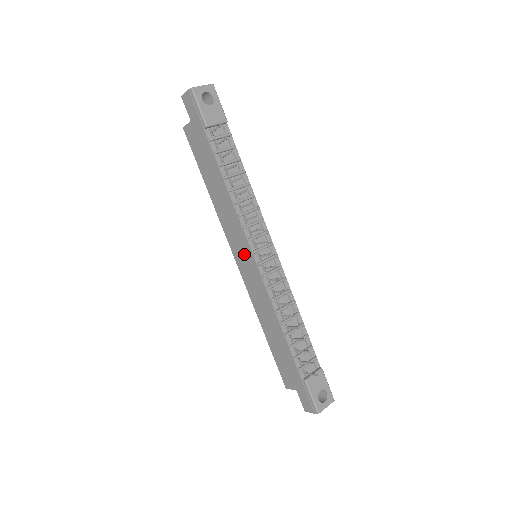
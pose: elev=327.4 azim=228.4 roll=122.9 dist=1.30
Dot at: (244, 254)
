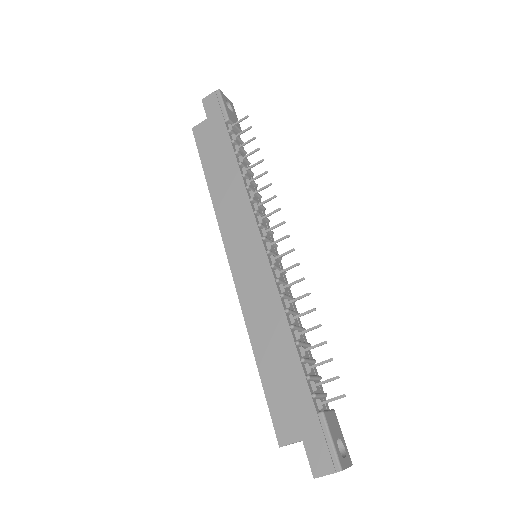
Dot at: (247, 244)
